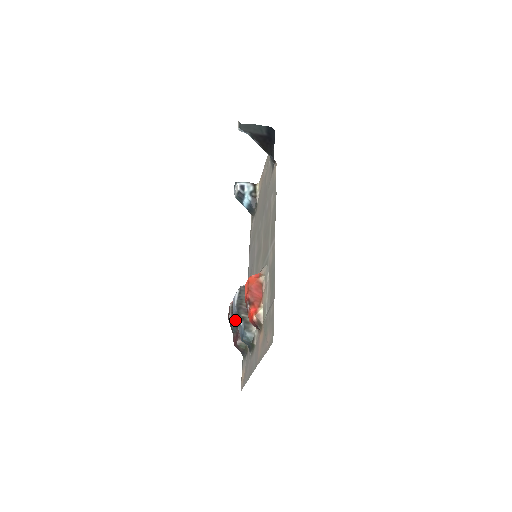
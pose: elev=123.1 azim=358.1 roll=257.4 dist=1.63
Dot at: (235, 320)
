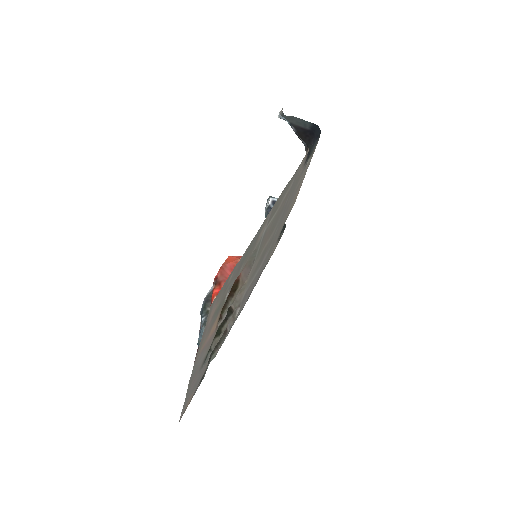
Dot at: occluded
